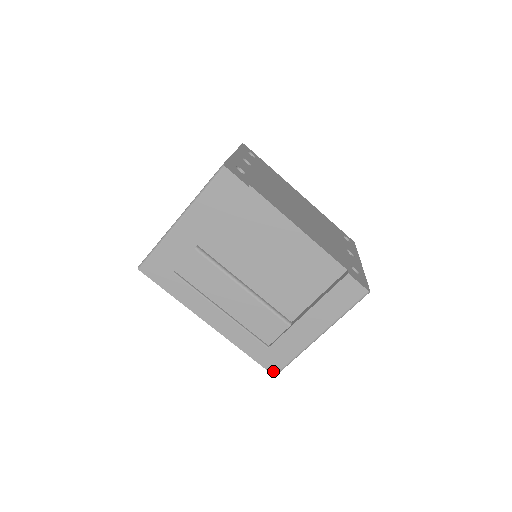
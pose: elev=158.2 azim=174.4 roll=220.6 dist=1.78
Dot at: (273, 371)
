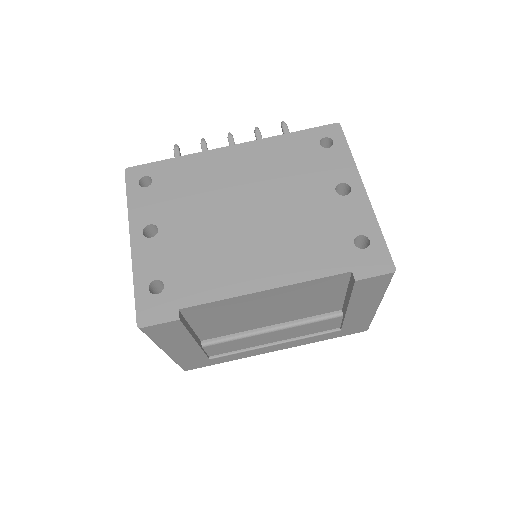
Dot at: (362, 331)
